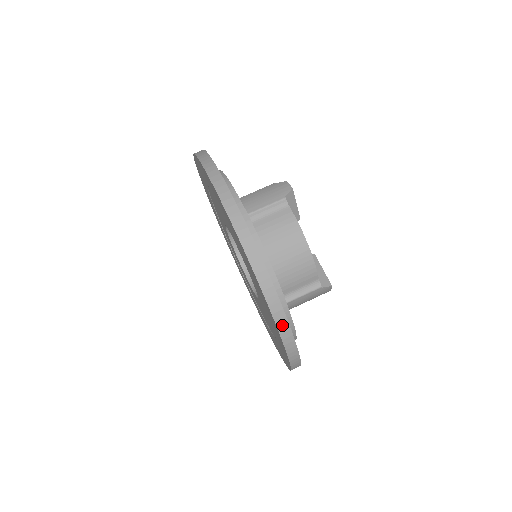
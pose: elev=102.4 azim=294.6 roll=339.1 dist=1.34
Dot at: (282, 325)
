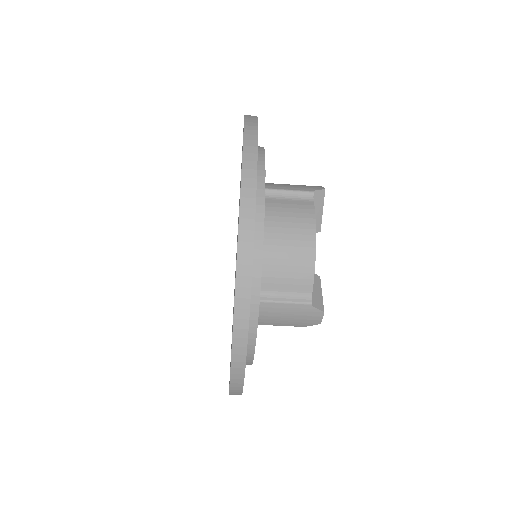
Dot at: occluded
